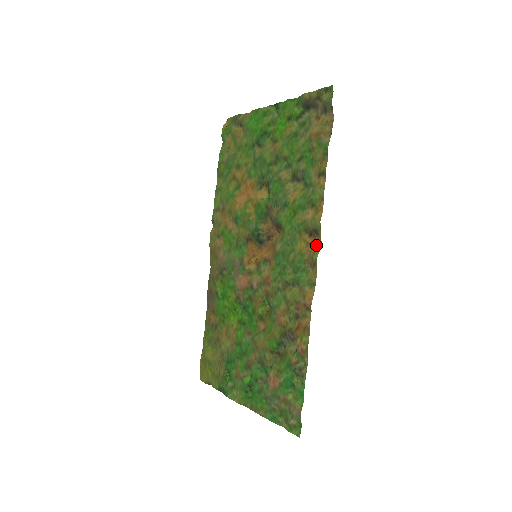
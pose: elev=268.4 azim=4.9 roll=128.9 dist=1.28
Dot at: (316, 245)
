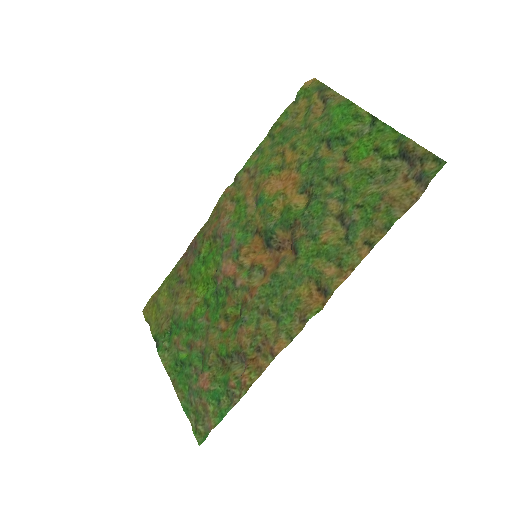
Dot at: (317, 303)
